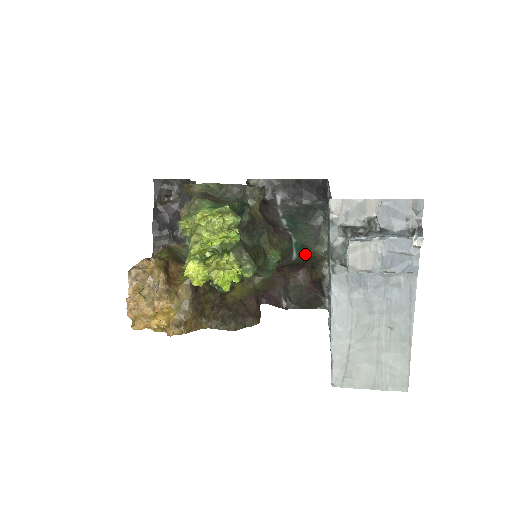
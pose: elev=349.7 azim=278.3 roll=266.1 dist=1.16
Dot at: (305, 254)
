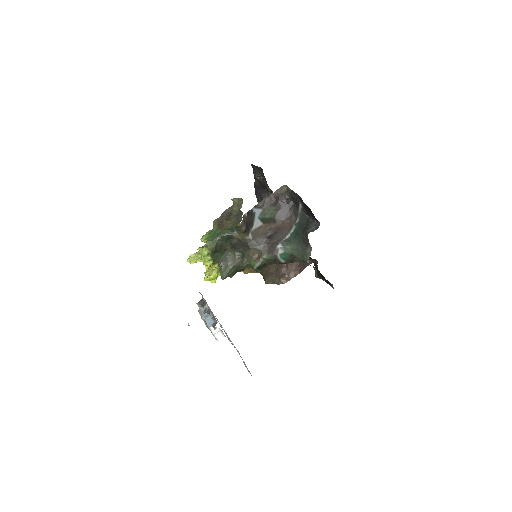
Dot at: (295, 260)
